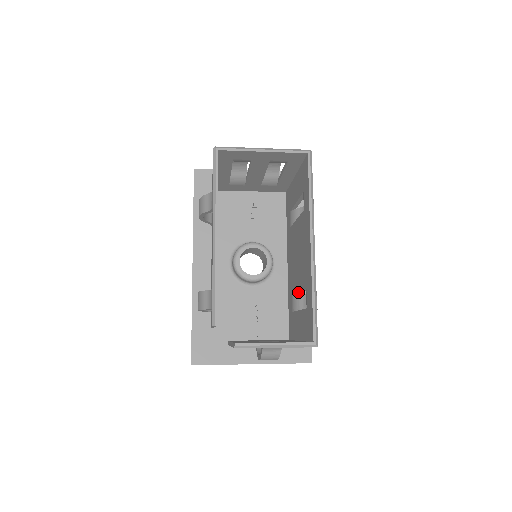
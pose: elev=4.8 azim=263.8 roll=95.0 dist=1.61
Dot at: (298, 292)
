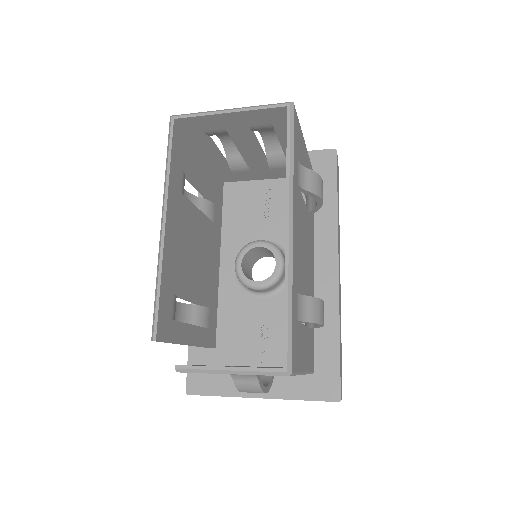
Dot at: occluded
